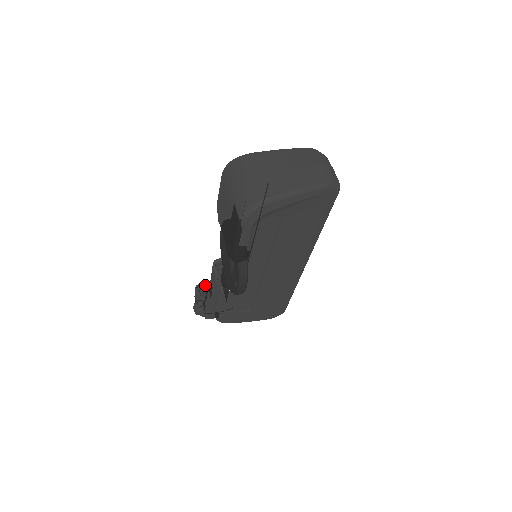
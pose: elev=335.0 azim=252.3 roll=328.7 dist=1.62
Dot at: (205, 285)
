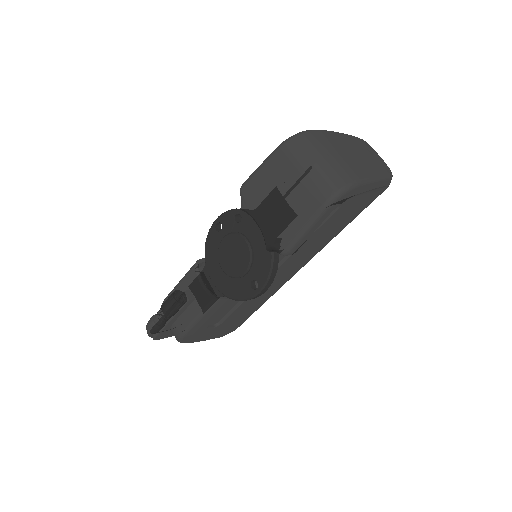
Dot at: (182, 292)
